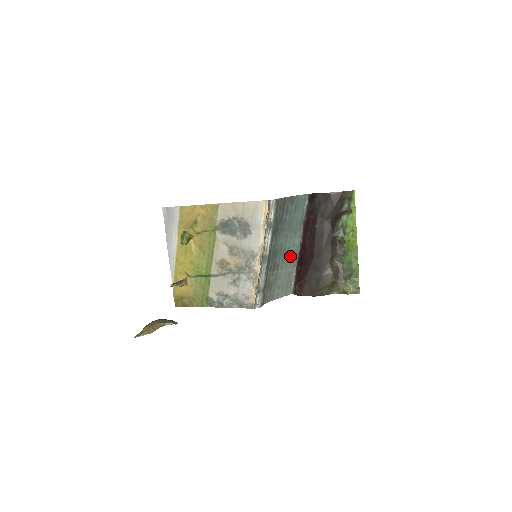
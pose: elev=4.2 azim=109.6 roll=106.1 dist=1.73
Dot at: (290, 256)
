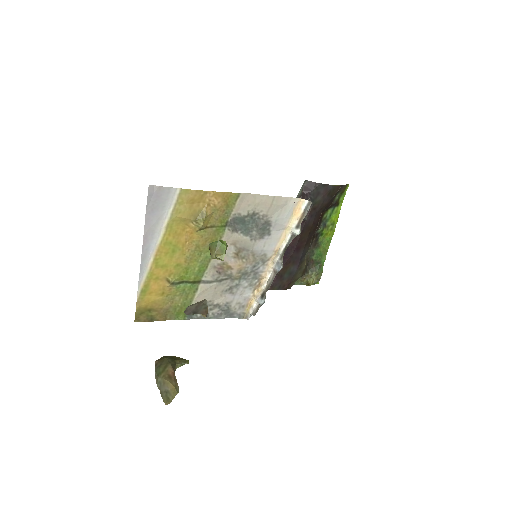
Dot at: occluded
